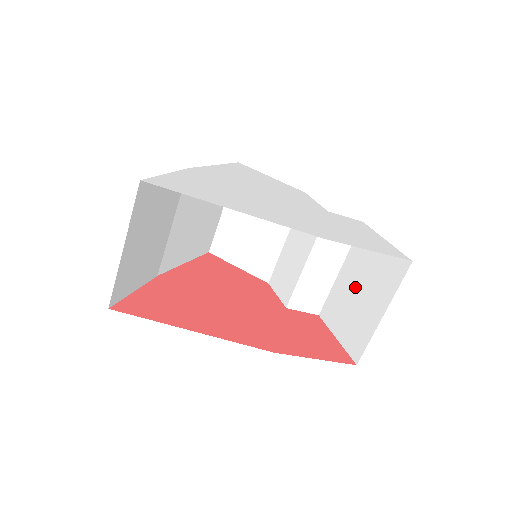
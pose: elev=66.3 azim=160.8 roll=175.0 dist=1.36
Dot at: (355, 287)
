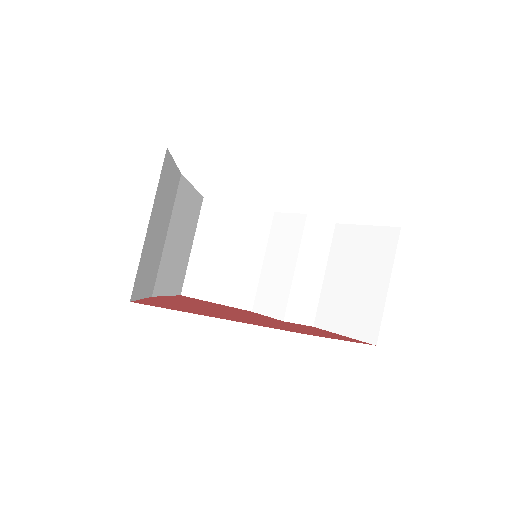
Dot at: (348, 279)
